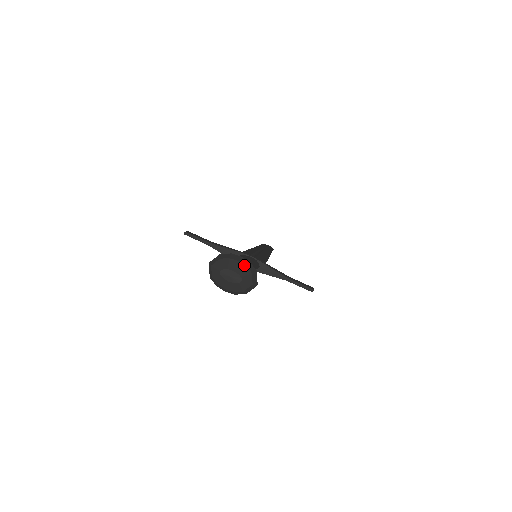
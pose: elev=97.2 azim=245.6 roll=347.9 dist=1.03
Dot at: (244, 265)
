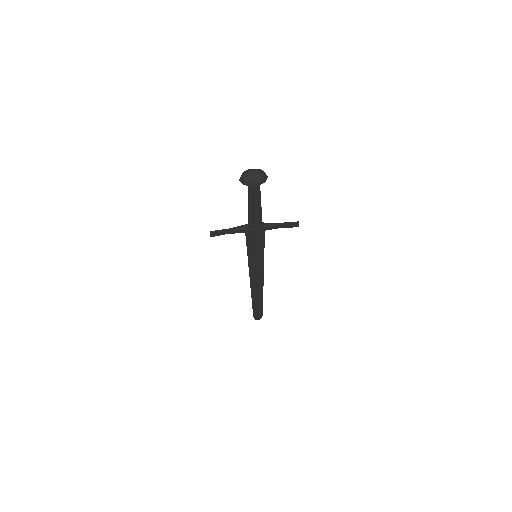
Dot at: (256, 169)
